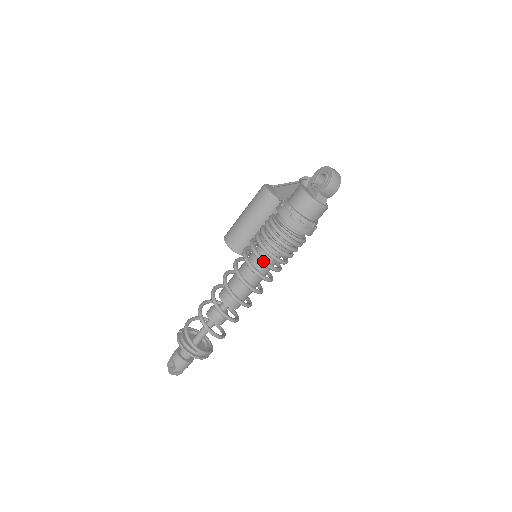
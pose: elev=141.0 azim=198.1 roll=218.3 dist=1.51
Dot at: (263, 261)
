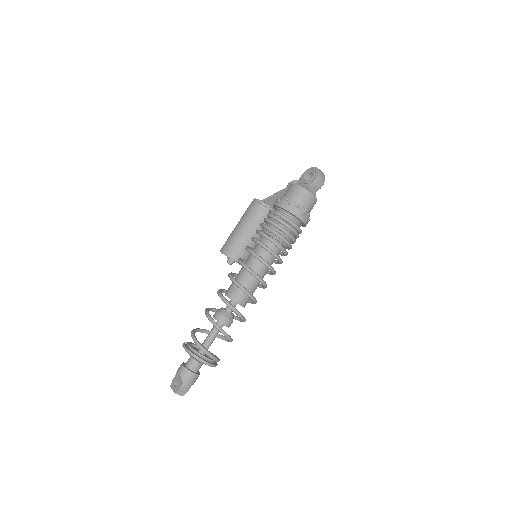
Dot at: (268, 248)
